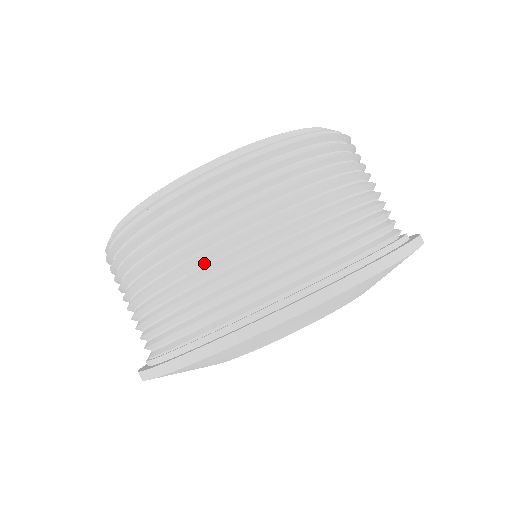
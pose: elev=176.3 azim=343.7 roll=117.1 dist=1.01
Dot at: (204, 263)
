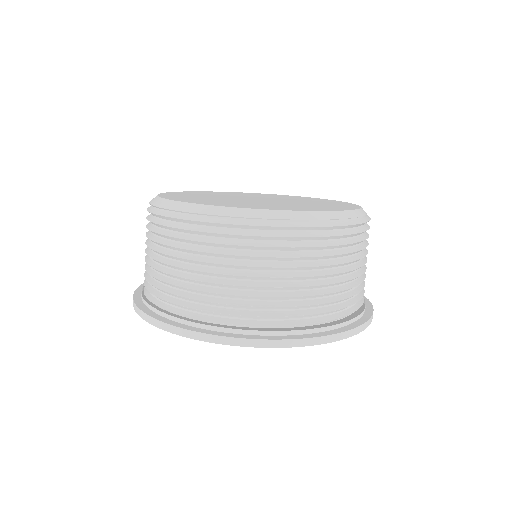
Dot at: (188, 271)
